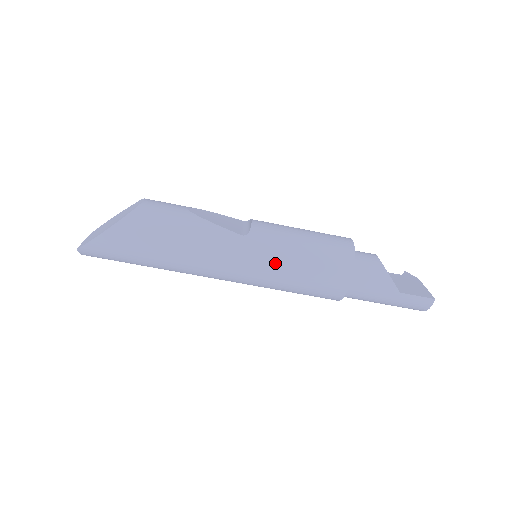
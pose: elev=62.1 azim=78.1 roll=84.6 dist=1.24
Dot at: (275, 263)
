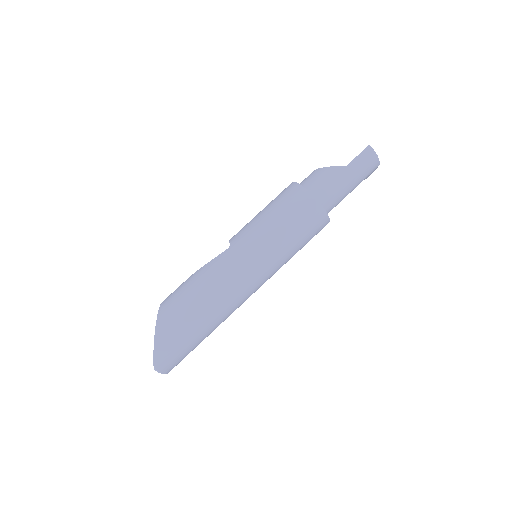
Dot at: (261, 238)
